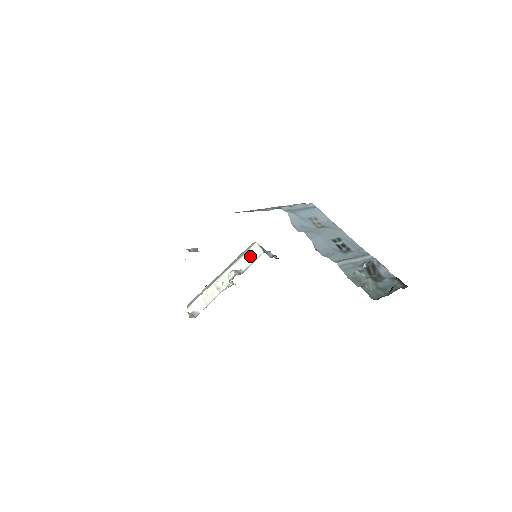
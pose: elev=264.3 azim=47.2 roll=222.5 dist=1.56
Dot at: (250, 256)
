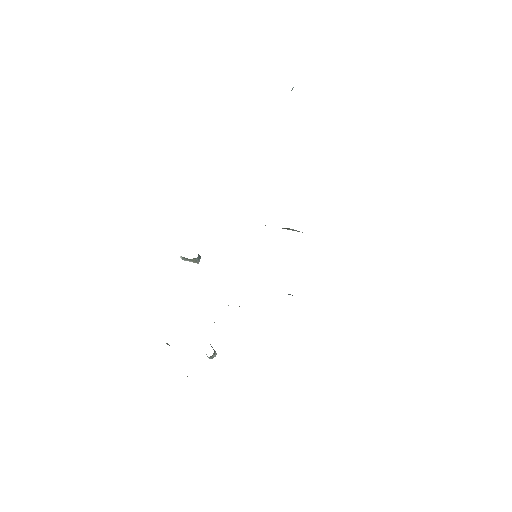
Dot at: occluded
